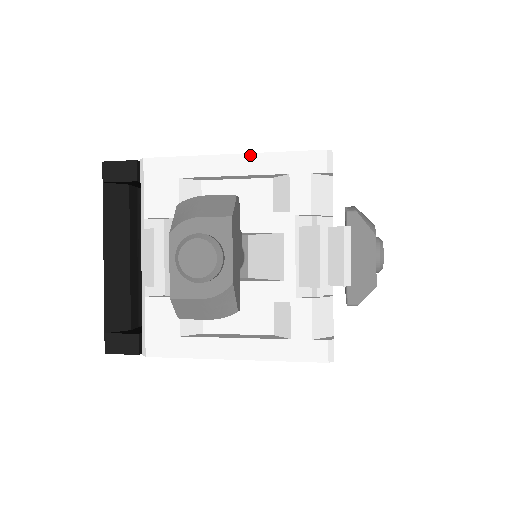
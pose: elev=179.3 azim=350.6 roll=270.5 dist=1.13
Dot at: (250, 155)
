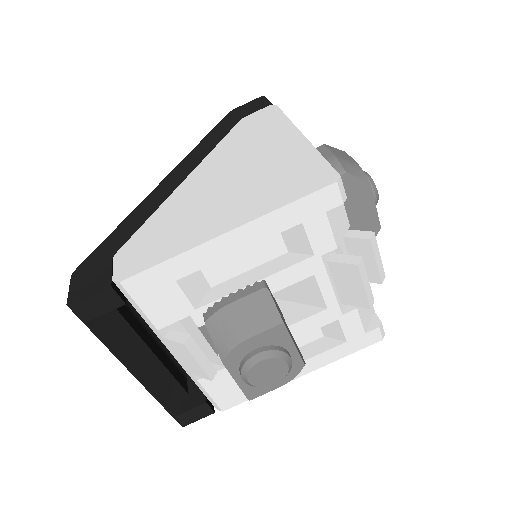
Dot at: (249, 224)
